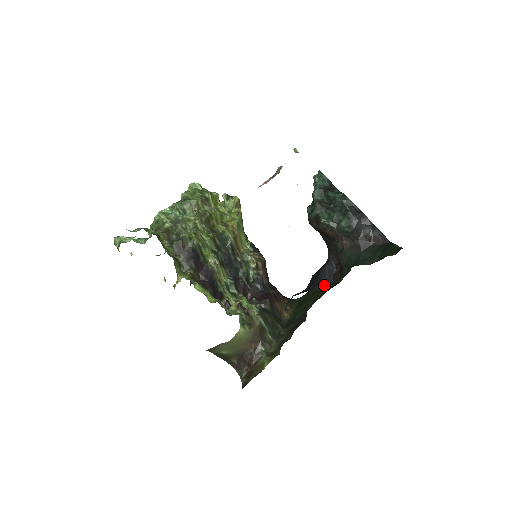
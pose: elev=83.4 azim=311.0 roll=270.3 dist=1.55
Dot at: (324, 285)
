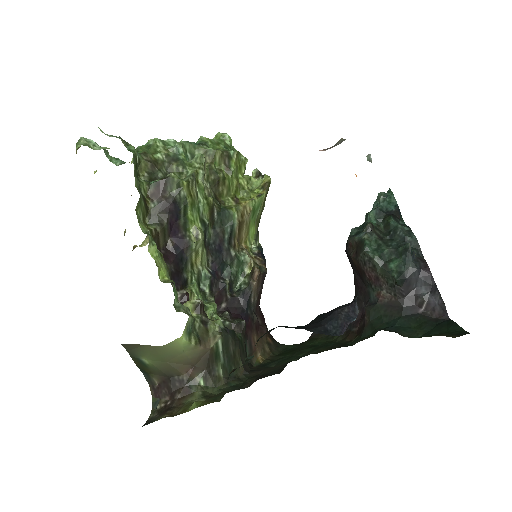
Dot at: (330, 332)
